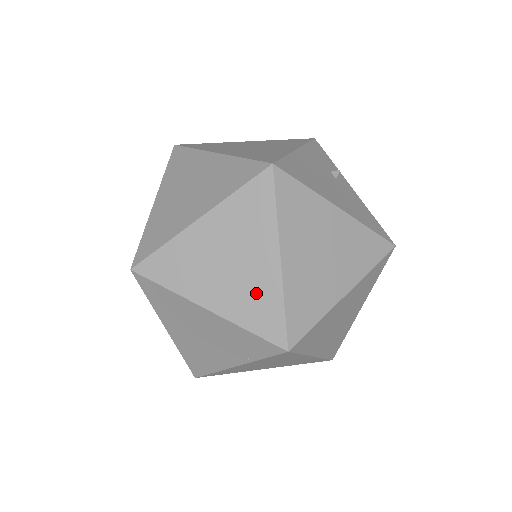
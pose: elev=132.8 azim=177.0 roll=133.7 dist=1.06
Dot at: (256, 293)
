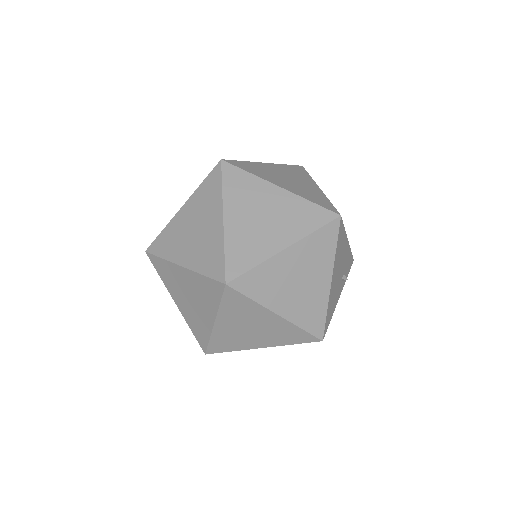
Dot at: (253, 244)
